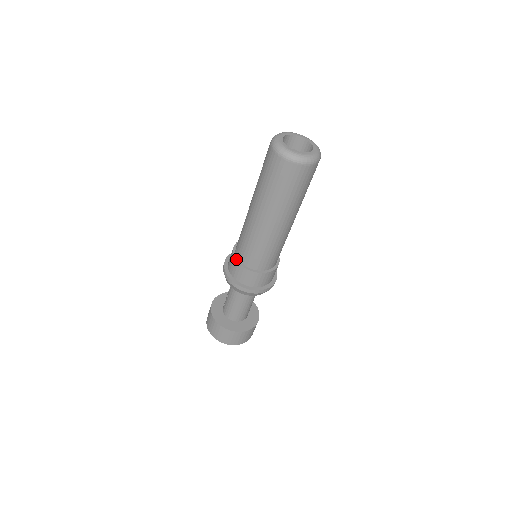
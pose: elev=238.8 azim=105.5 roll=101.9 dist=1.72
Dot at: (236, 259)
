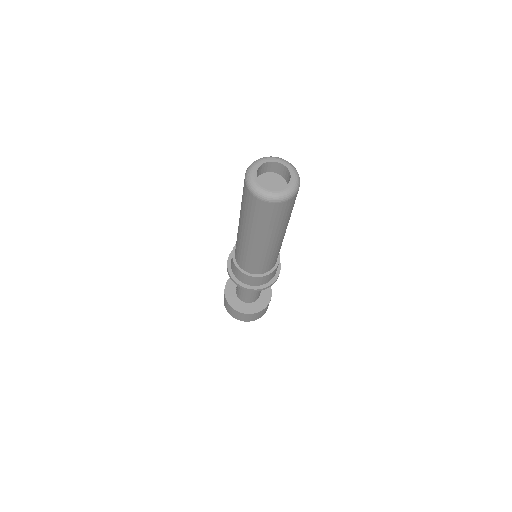
Dot at: (236, 265)
